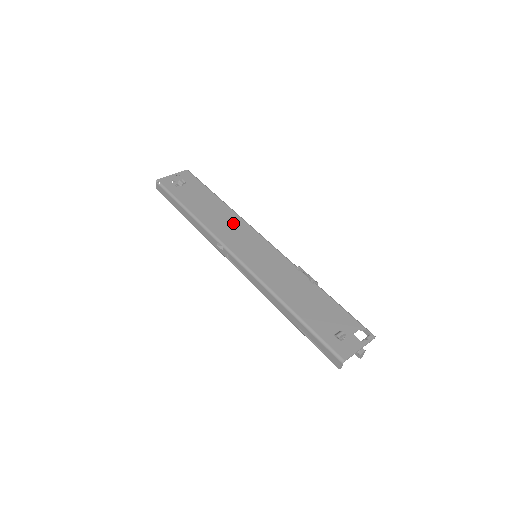
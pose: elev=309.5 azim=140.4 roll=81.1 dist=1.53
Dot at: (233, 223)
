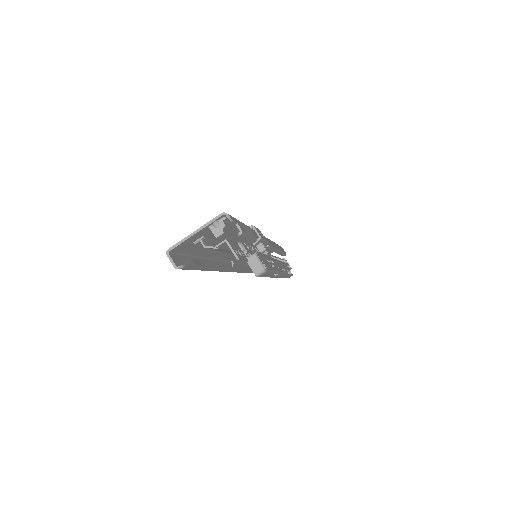
Dot at: occluded
